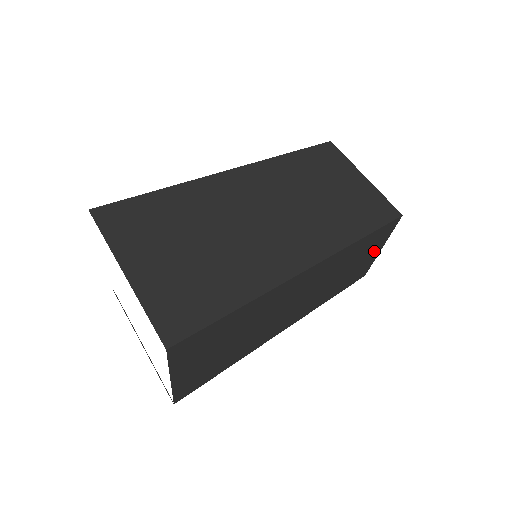
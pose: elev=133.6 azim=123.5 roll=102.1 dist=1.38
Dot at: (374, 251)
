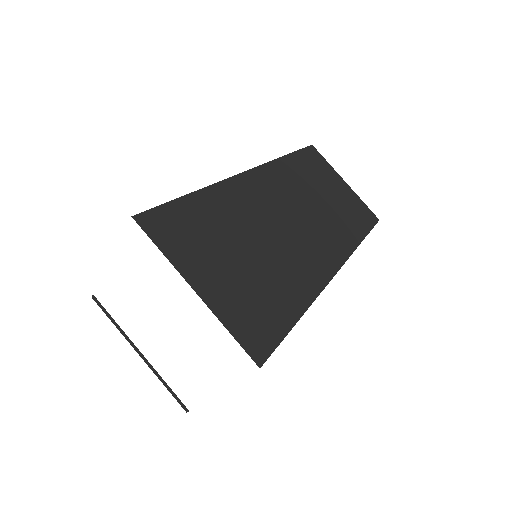
Dot at: occluded
